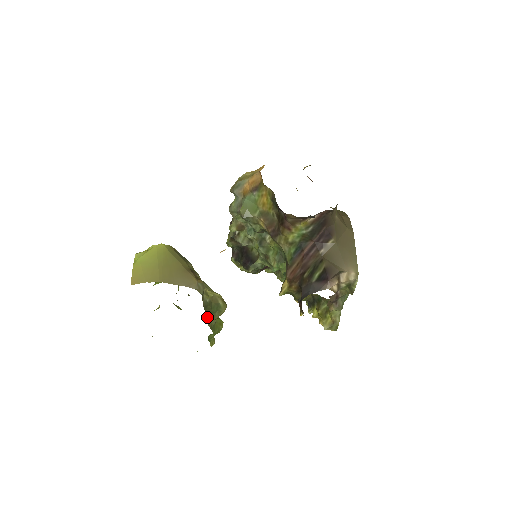
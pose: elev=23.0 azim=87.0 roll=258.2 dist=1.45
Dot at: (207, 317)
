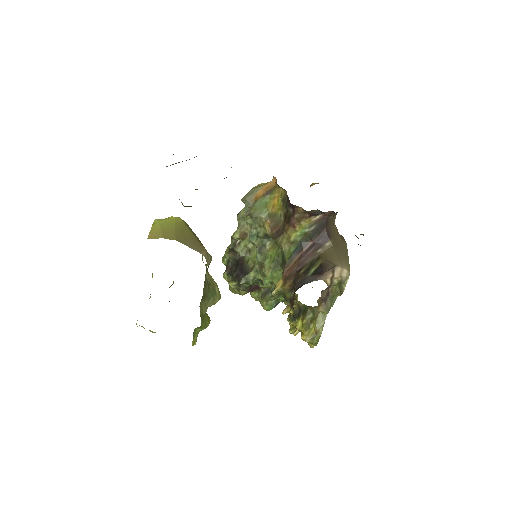
Dot at: (202, 300)
